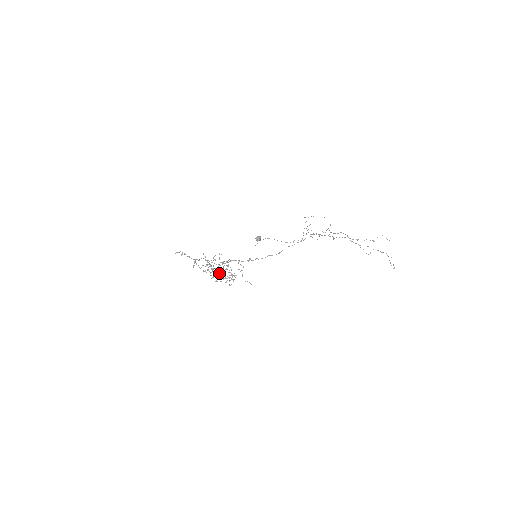
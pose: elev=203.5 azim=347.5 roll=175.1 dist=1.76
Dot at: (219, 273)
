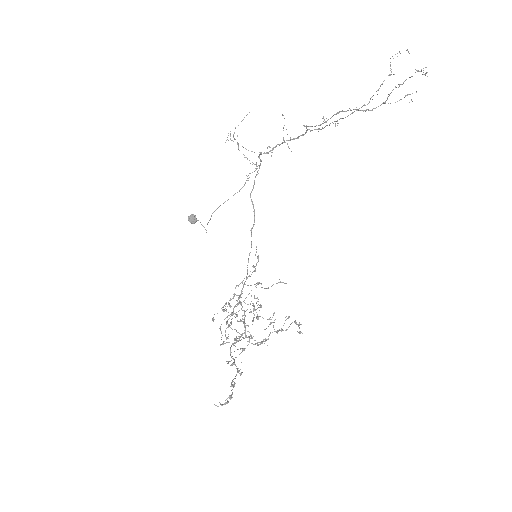
Dot at: occluded
